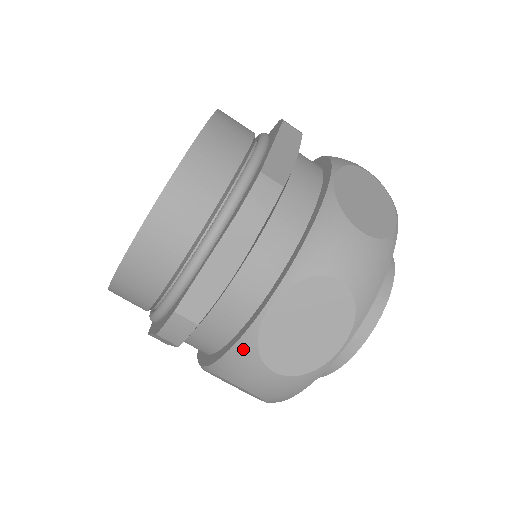
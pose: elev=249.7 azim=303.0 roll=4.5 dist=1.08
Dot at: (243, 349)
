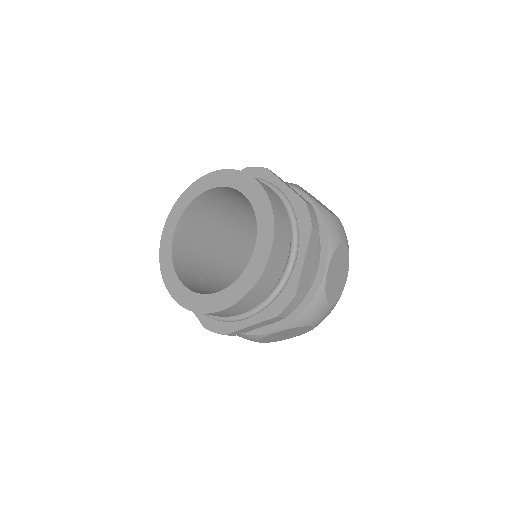
Dot at: (251, 337)
